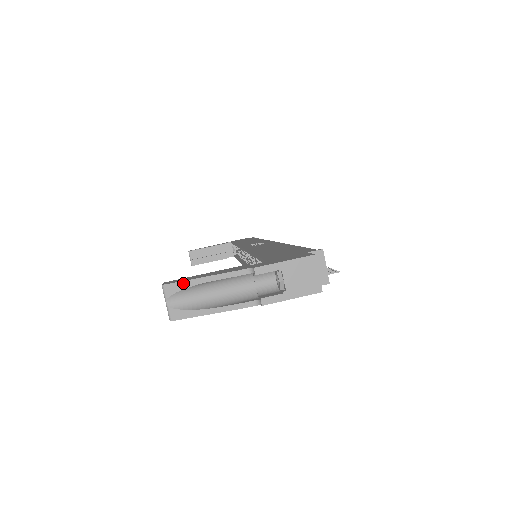
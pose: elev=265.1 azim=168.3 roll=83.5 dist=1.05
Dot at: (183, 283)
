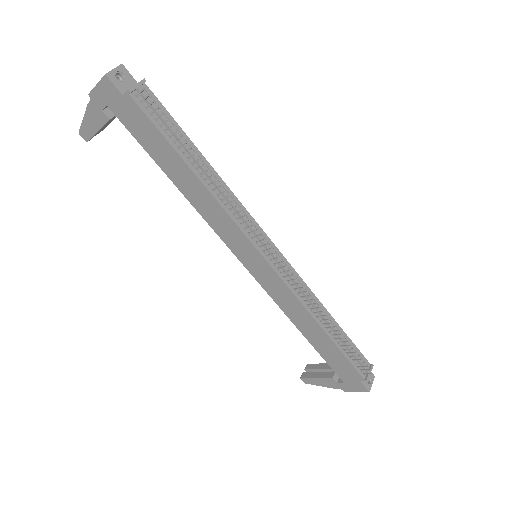
Dot at: occluded
